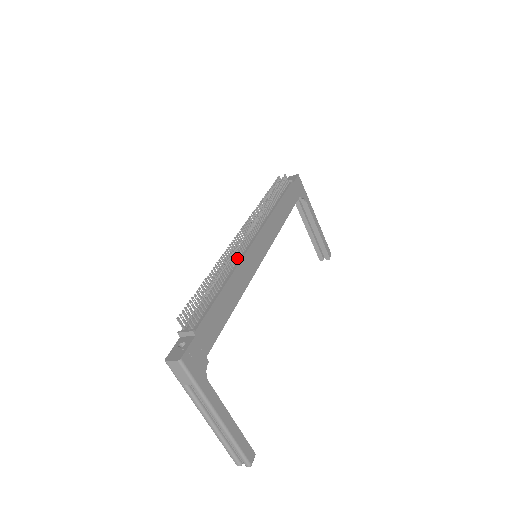
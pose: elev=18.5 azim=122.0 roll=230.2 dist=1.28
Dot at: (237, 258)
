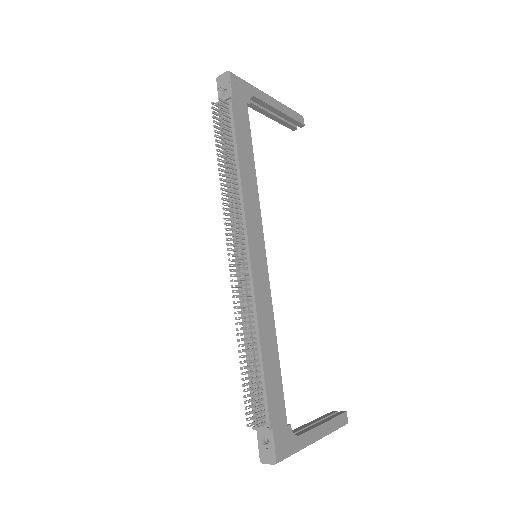
Dot at: (249, 299)
